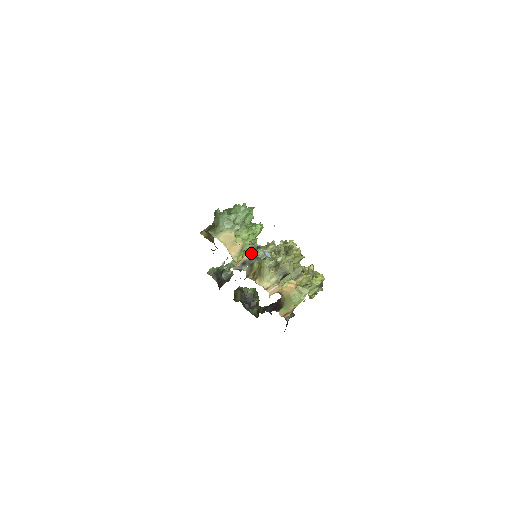
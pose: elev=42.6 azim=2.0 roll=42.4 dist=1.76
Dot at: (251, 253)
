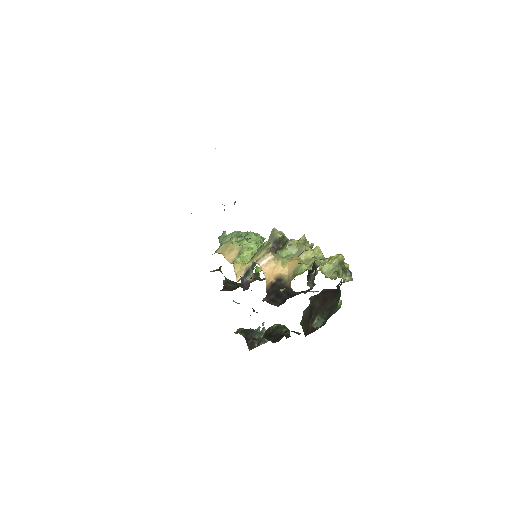
Dot at: occluded
